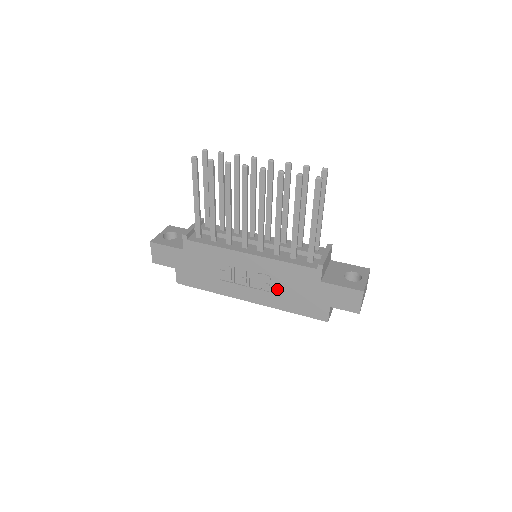
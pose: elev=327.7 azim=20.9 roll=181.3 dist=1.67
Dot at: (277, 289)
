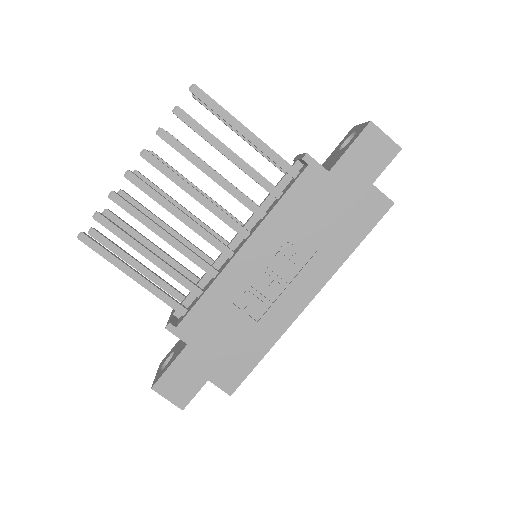
Dot at: (311, 244)
